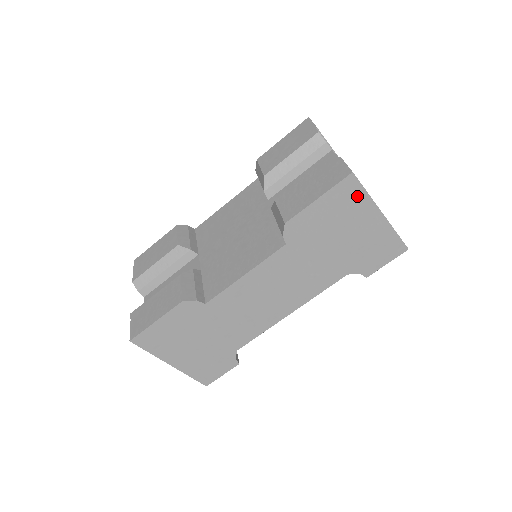
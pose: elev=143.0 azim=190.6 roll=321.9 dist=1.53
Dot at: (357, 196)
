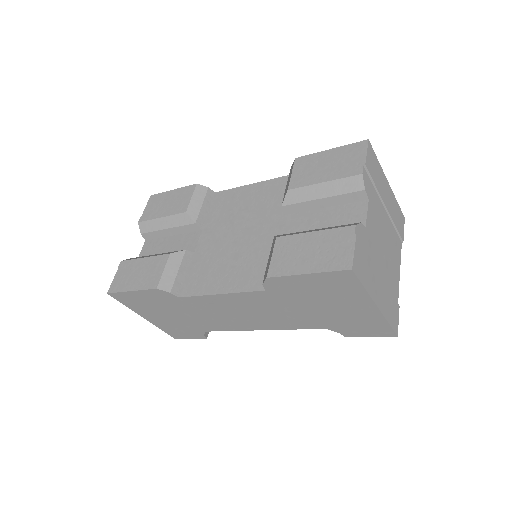
Dot at: (352, 286)
